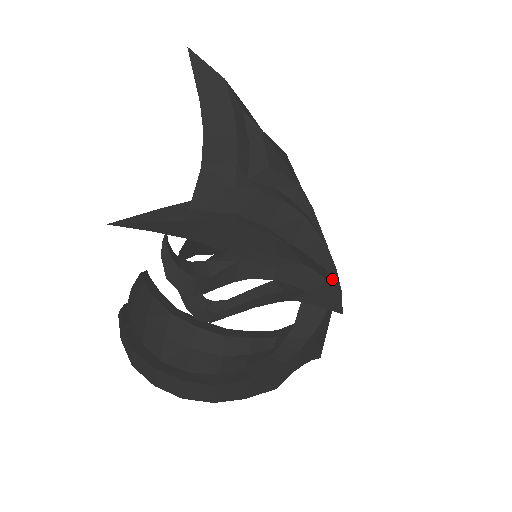
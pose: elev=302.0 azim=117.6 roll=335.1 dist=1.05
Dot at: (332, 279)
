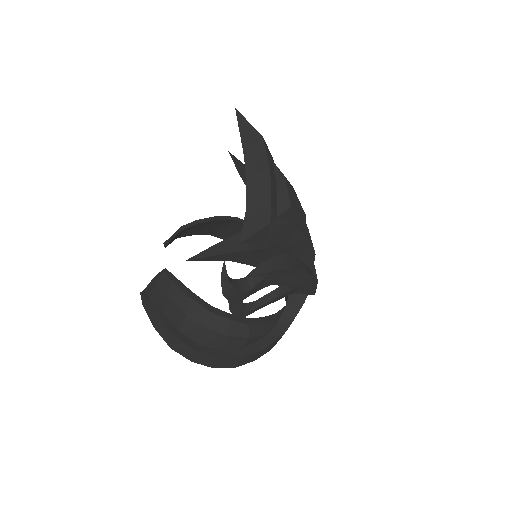
Dot at: (313, 274)
